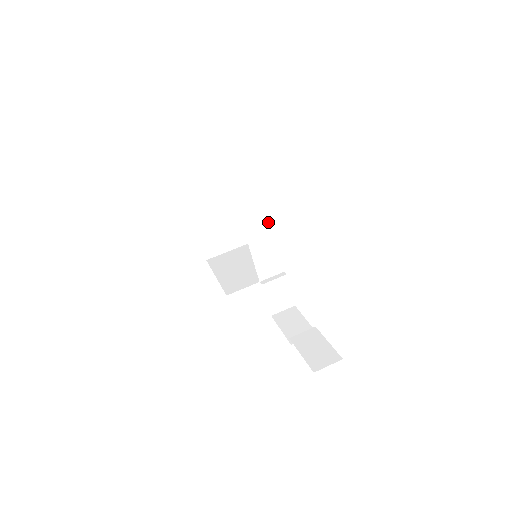
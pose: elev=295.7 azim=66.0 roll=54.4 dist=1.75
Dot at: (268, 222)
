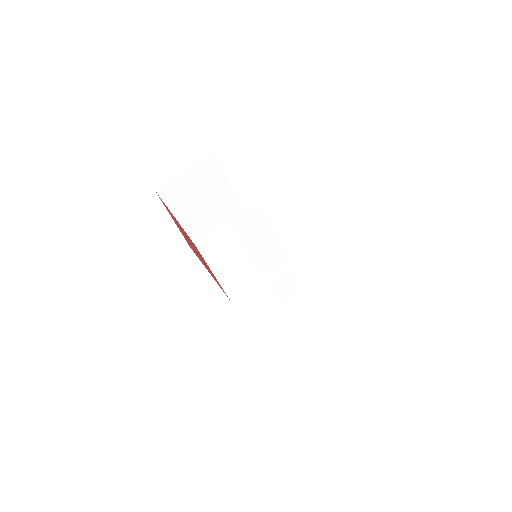
Dot at: (264, 220)
